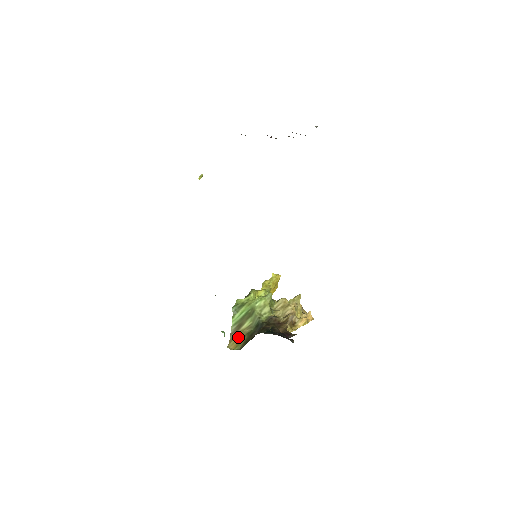
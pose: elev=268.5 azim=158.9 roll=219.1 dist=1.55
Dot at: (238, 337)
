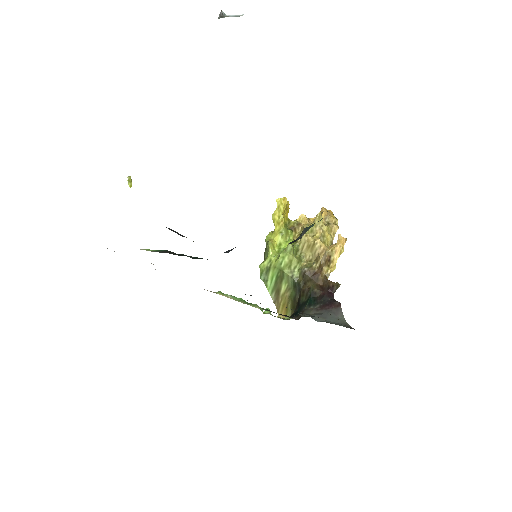
Dot at: (283, 304)
